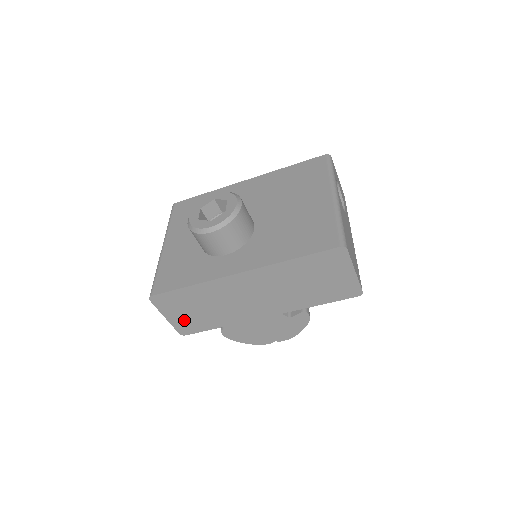
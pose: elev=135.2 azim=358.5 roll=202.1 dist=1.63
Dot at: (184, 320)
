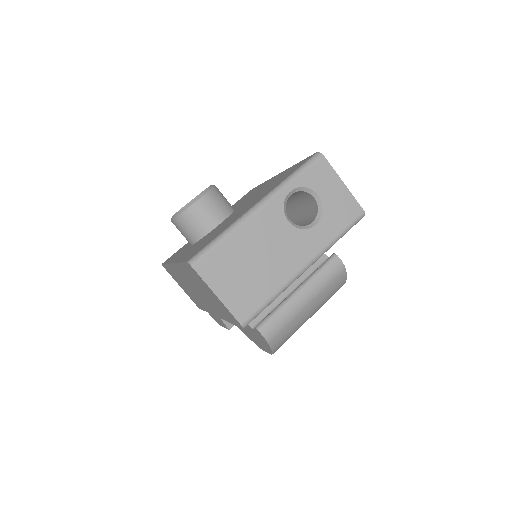
Dot at: (188, 294)
